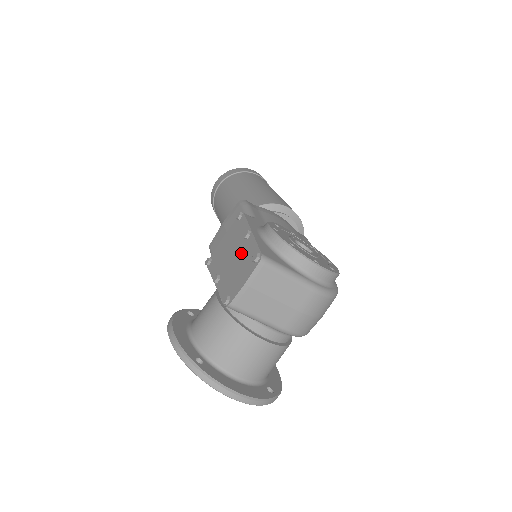
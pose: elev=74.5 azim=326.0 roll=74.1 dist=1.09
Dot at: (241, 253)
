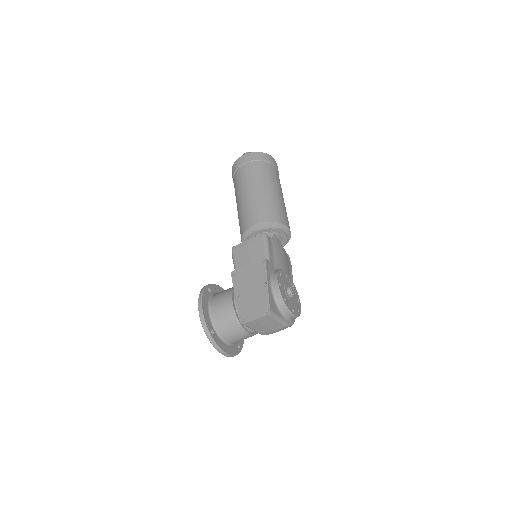
Dot at: (257, 294)
